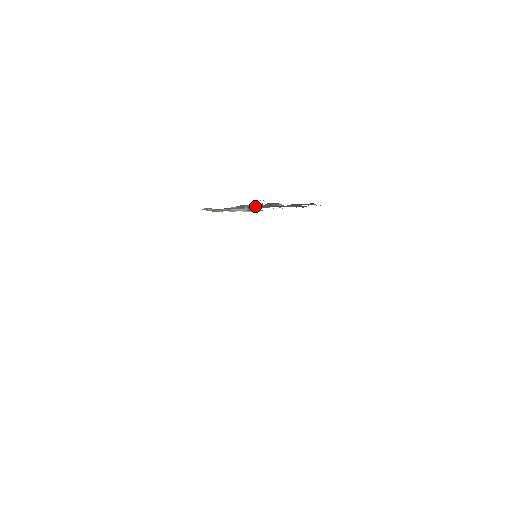
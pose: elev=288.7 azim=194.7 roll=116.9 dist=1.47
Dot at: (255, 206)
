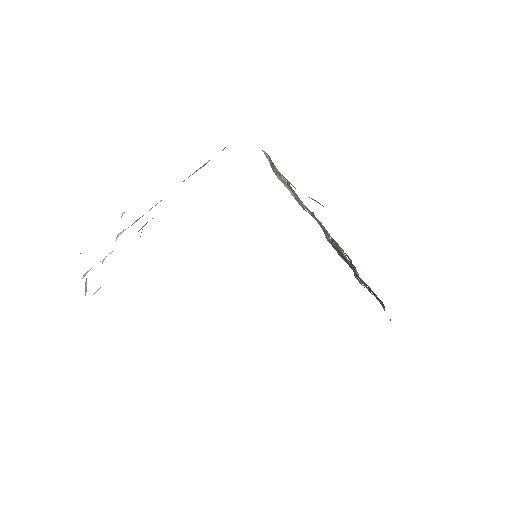
Dot at: occluded
